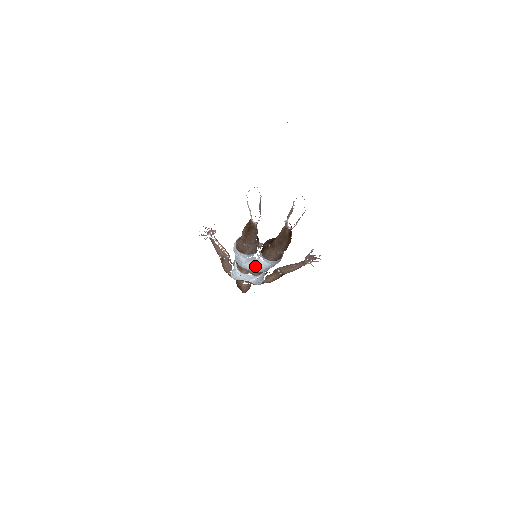
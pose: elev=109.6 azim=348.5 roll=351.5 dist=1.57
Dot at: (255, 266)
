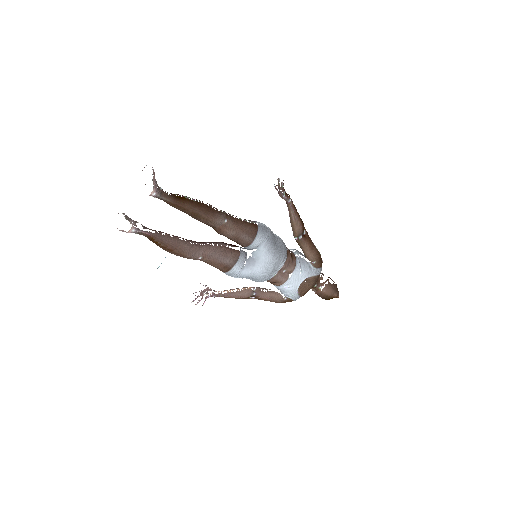
Dot at: (260, 262)
